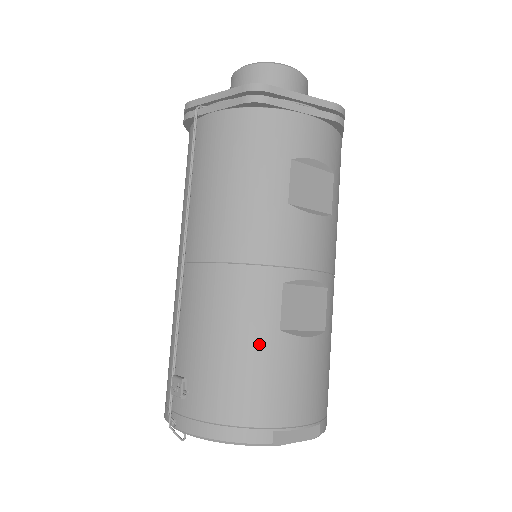
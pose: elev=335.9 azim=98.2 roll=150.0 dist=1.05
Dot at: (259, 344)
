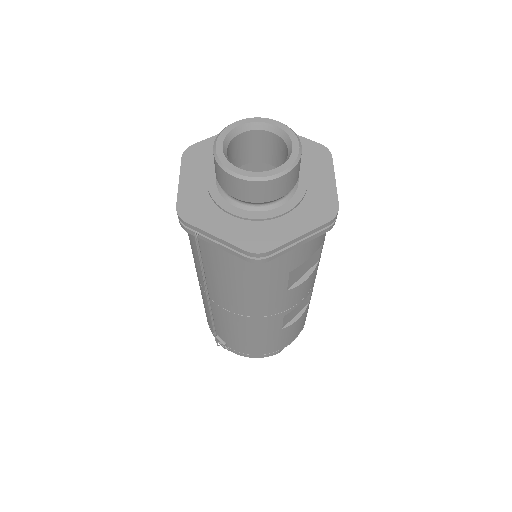
Dot at: (270, 336)
